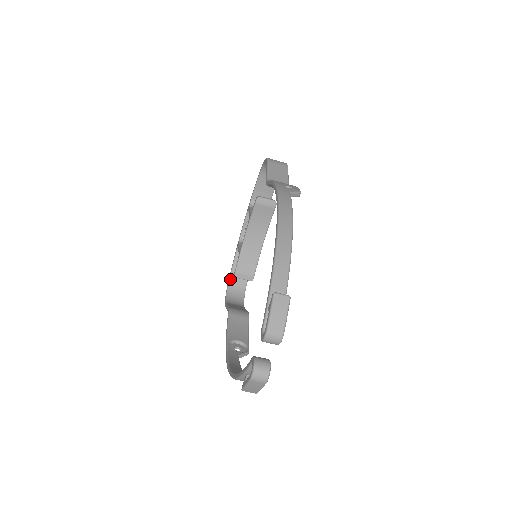
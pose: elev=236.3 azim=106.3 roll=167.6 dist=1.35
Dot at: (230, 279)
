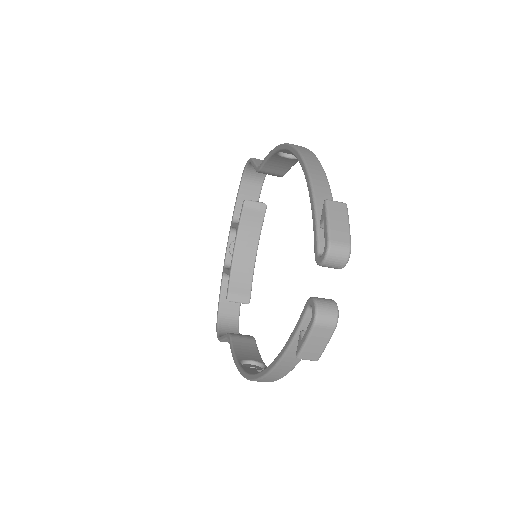
Dot at: (219, 313)
